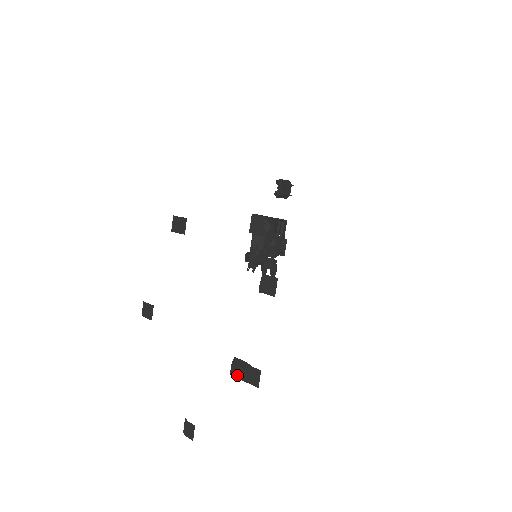
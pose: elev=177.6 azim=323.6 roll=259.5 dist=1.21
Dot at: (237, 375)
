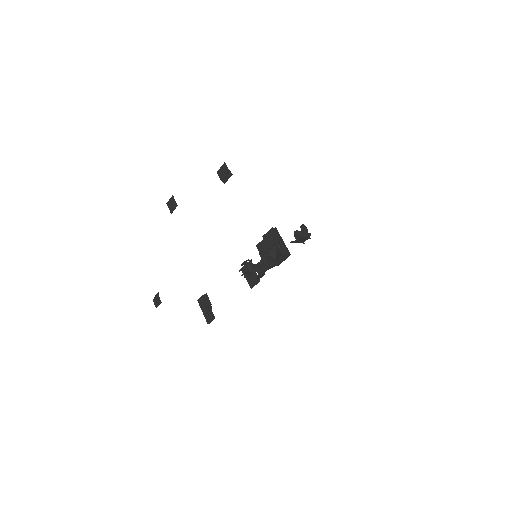
Dot at: (201, 305)
